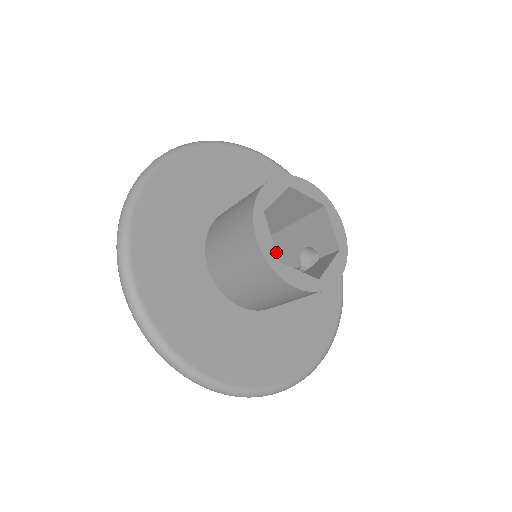
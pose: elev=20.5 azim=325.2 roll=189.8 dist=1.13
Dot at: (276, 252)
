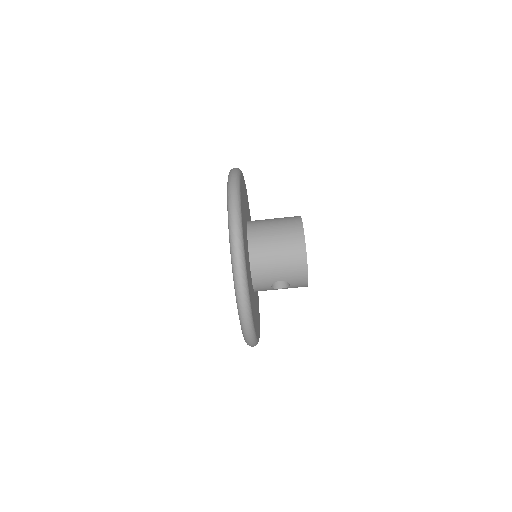
Dot at: occluded
